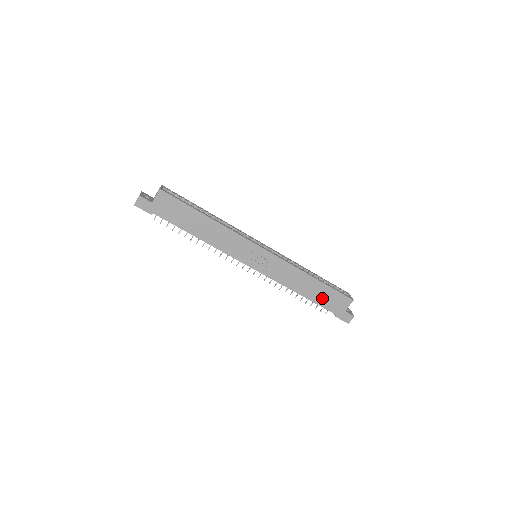
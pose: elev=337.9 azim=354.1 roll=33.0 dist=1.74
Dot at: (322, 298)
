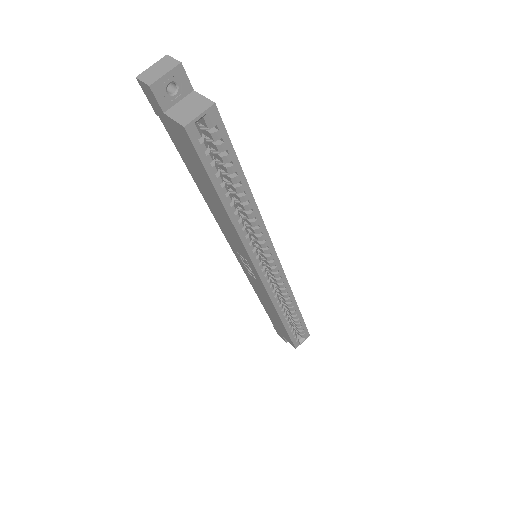
Dot at: (275, 321)
